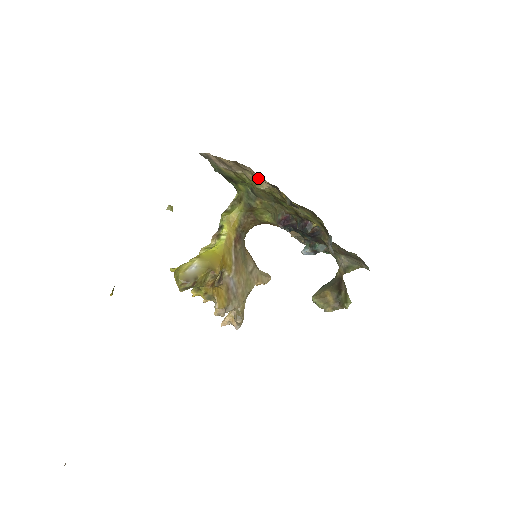
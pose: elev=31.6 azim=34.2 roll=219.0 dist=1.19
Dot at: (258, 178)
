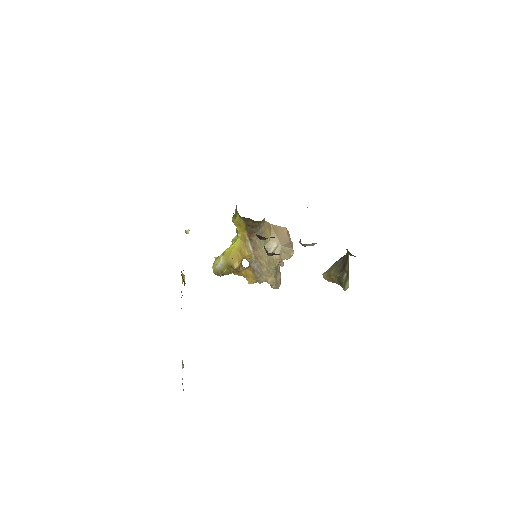
Dot at: occluded
